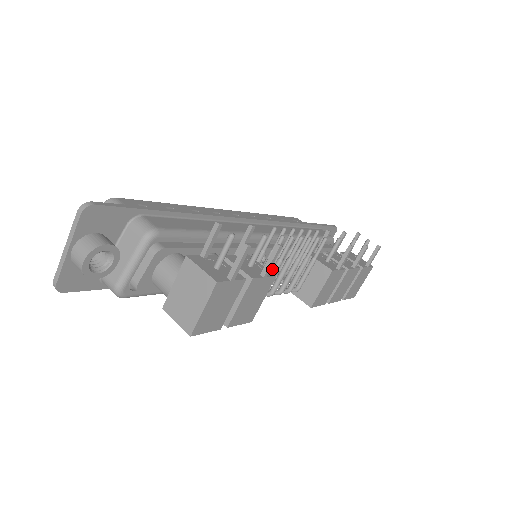
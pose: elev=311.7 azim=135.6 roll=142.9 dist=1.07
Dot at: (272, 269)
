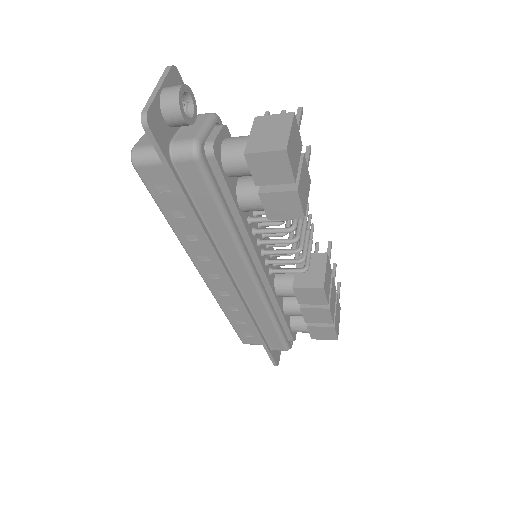
Dot at: occluded
